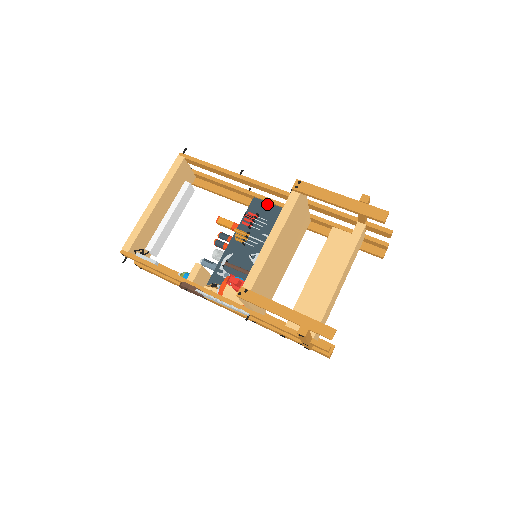
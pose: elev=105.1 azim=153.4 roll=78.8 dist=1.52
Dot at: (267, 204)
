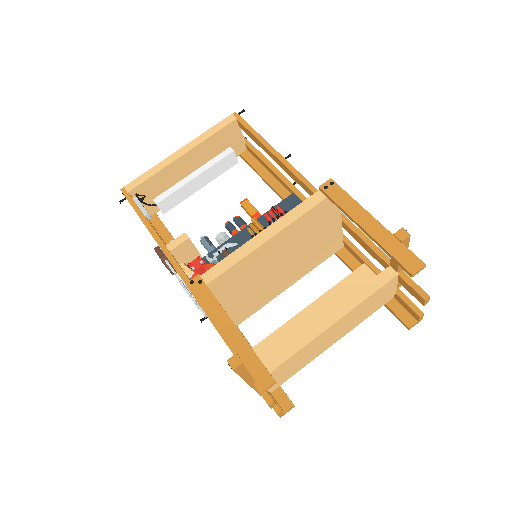
Dot at: occluded
